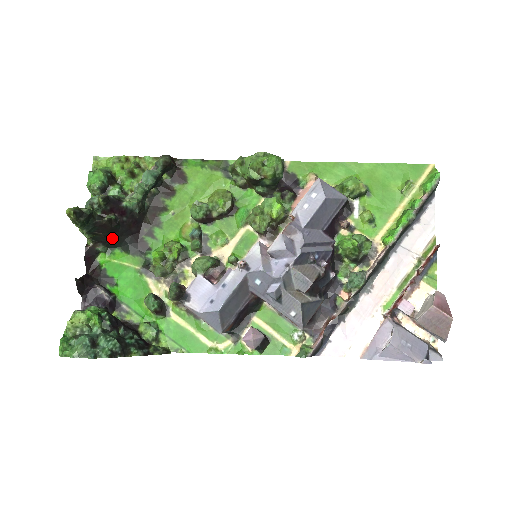
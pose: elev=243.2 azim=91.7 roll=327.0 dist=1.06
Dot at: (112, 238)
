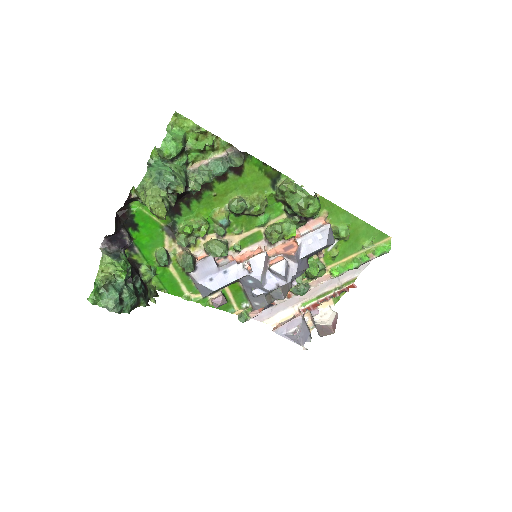
Dot at: occluded
